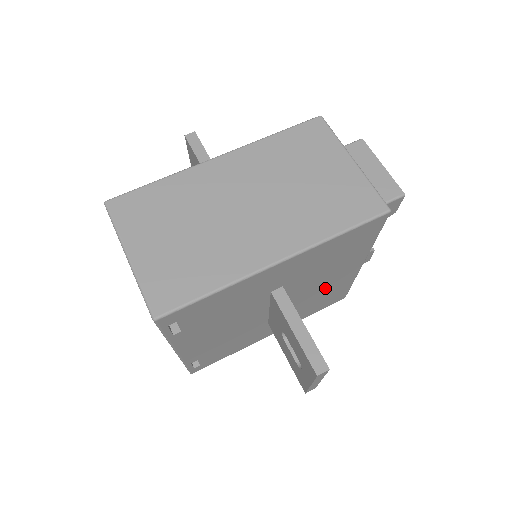
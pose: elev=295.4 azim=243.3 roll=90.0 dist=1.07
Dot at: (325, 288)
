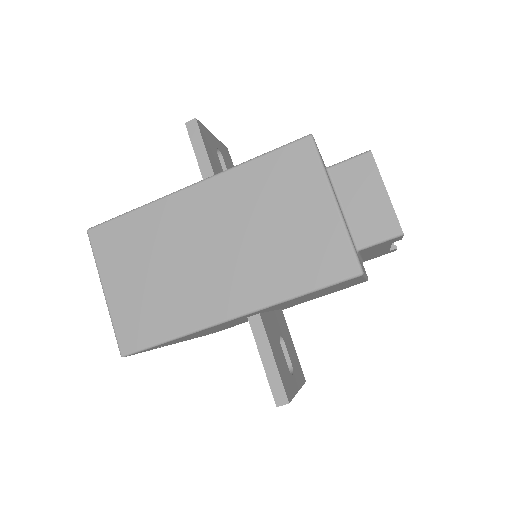
Dot at: occluded
